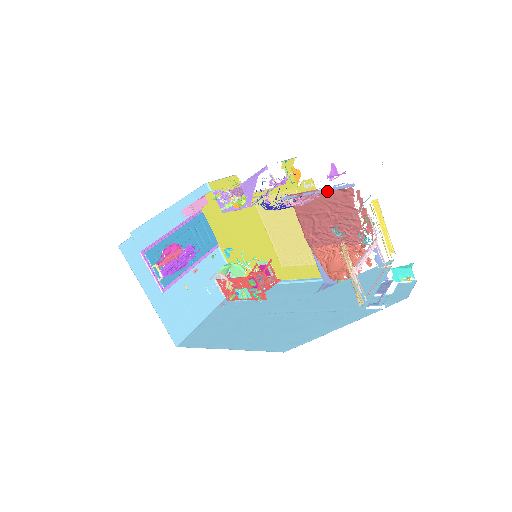
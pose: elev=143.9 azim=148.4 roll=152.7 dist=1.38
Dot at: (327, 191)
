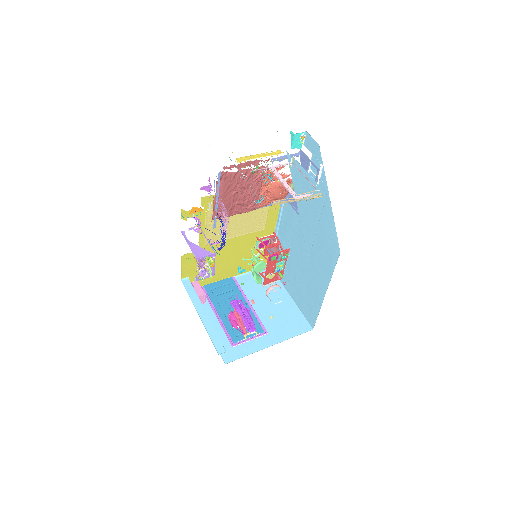
Dot at: (218, 193)
